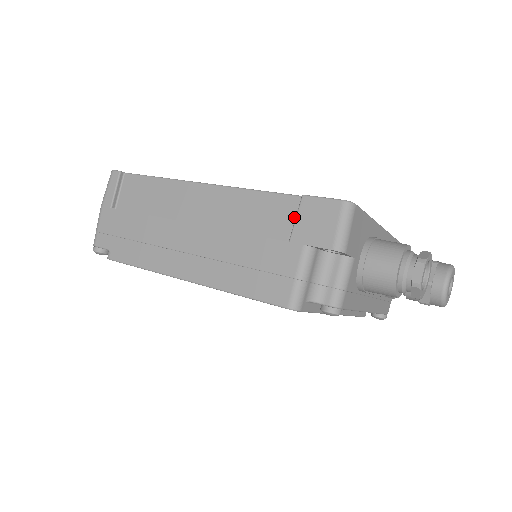
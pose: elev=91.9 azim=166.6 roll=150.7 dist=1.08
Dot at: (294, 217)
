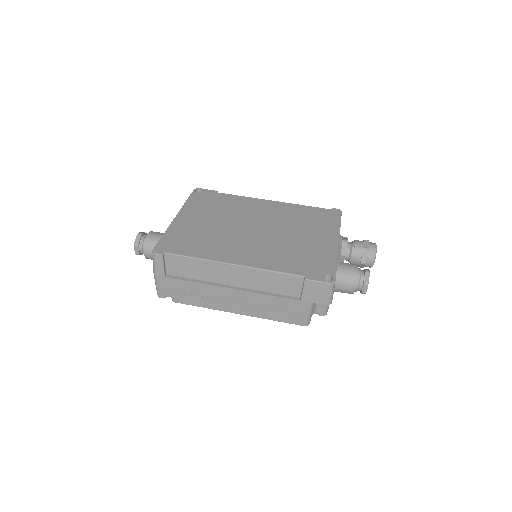
Dot at: (300, 286)
